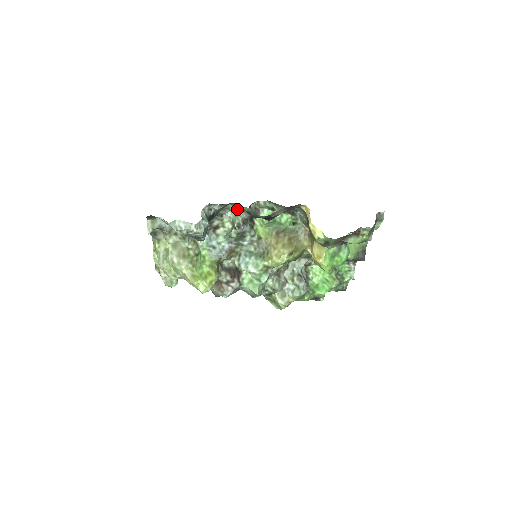
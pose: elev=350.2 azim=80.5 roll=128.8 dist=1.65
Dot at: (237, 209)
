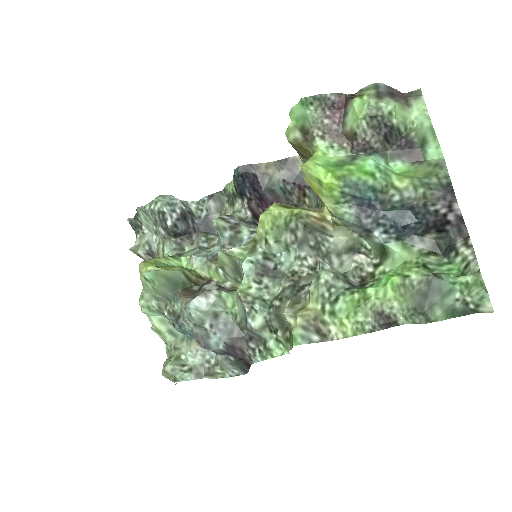
Dot at: (233, 205)
